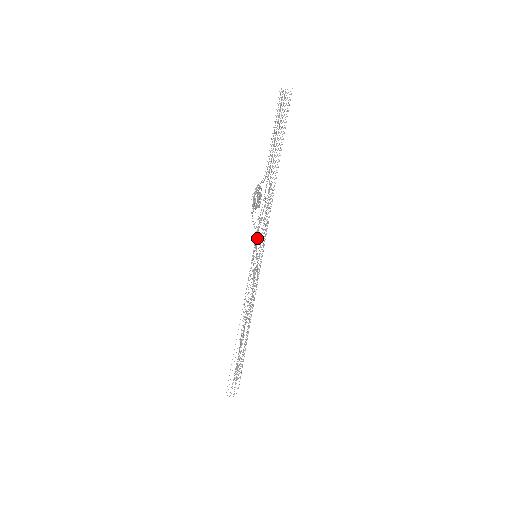
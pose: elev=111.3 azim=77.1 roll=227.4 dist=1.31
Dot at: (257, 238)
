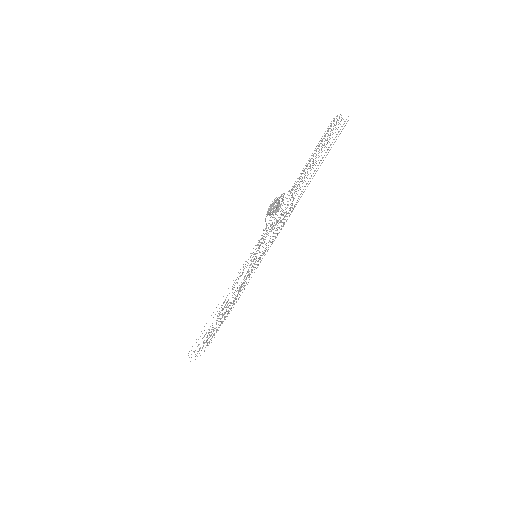
Dot at: (261, 242)
